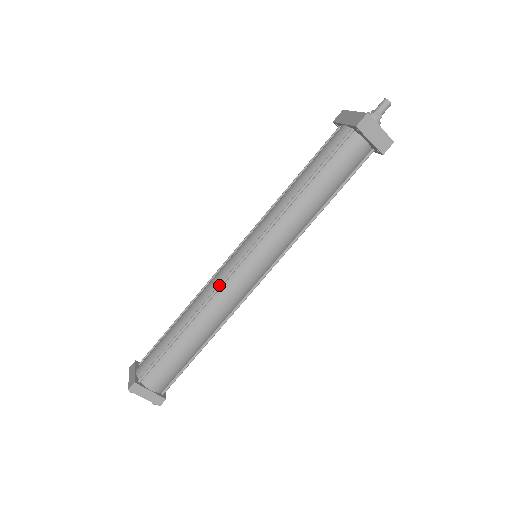
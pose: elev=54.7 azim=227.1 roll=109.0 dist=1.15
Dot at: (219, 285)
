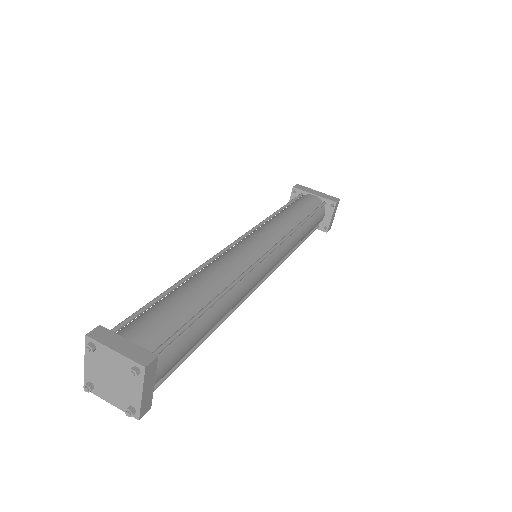
Dot at: (255, 265)
